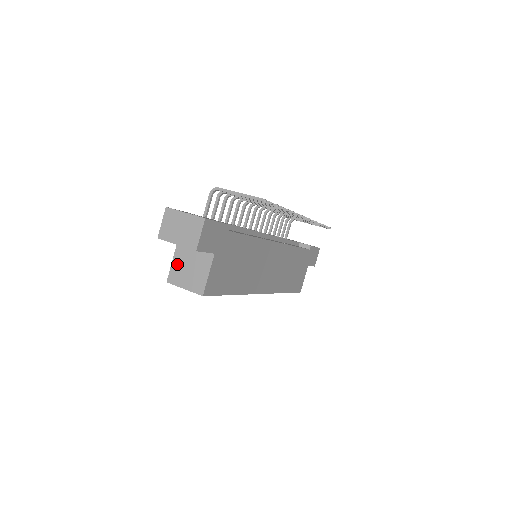
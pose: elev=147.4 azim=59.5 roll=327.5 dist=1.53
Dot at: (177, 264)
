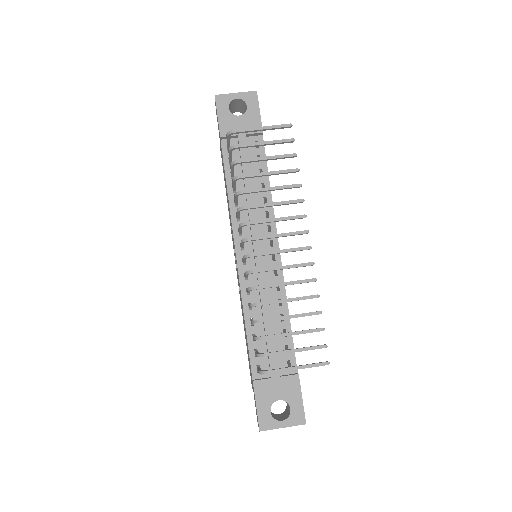
Dot at: occluded
